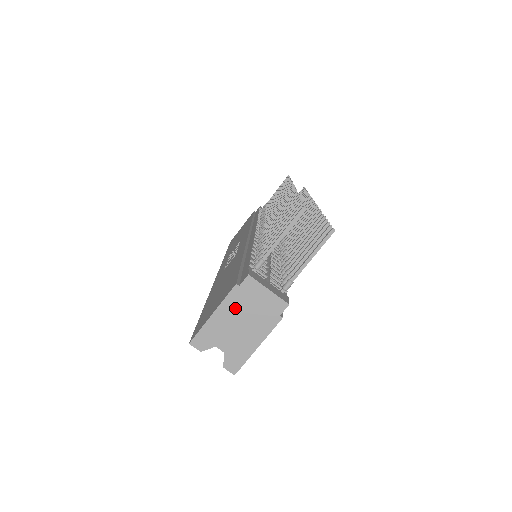
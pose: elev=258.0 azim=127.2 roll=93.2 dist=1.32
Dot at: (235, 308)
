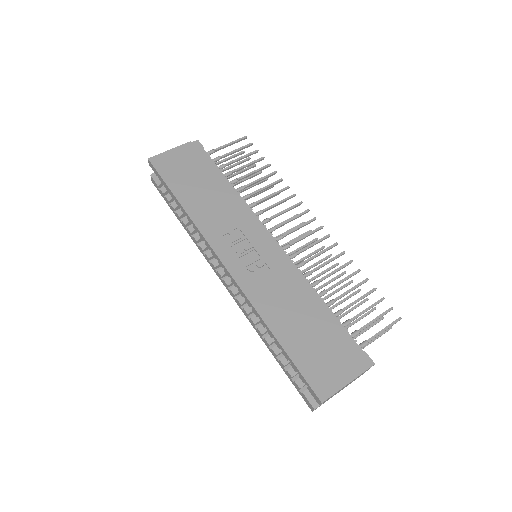
Dot at: (353, 380)
